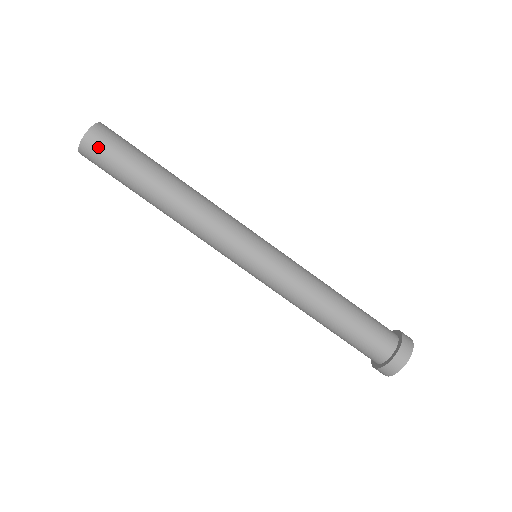
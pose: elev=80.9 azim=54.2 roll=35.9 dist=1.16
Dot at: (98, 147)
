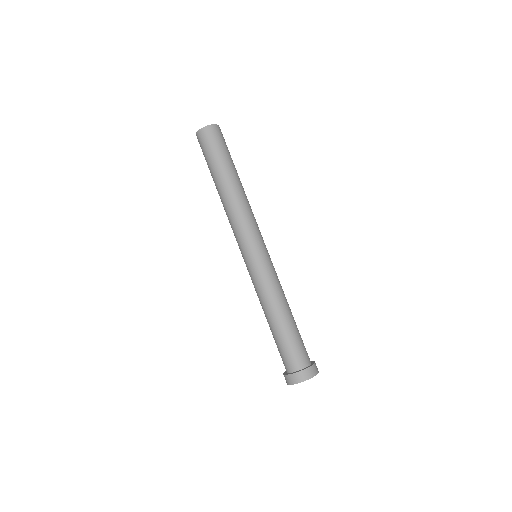
Dot at: (206, 138)
